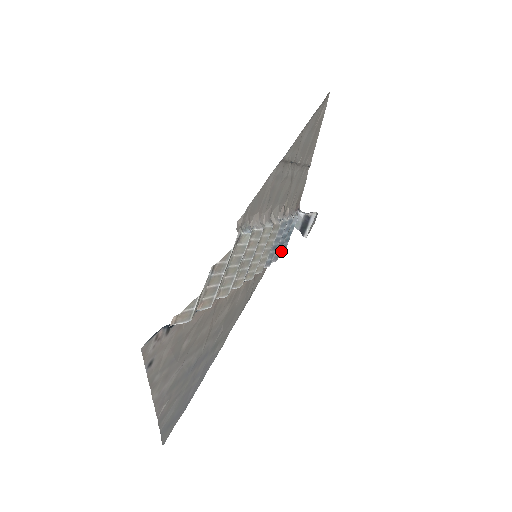
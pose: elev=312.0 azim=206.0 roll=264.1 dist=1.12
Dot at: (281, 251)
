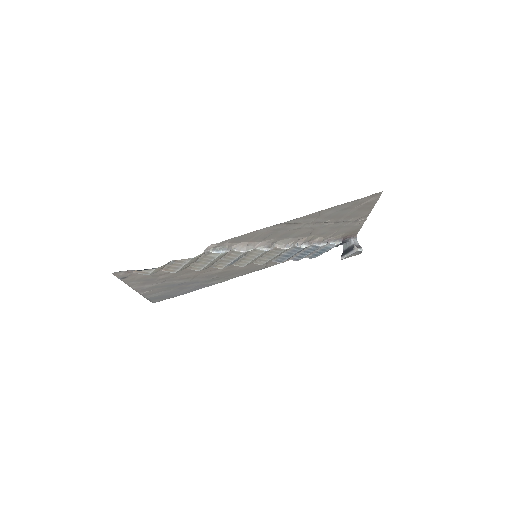
Dot at: (311, 256)
